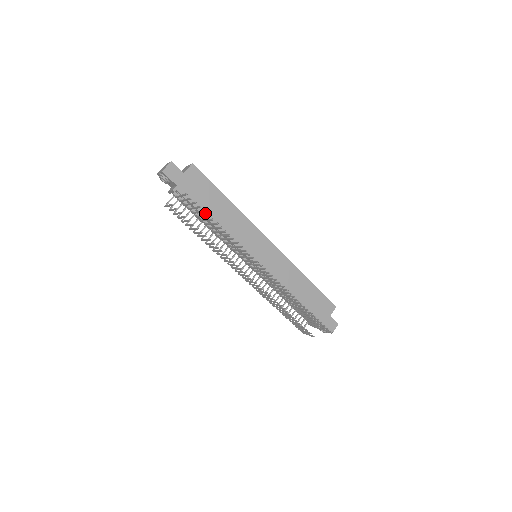
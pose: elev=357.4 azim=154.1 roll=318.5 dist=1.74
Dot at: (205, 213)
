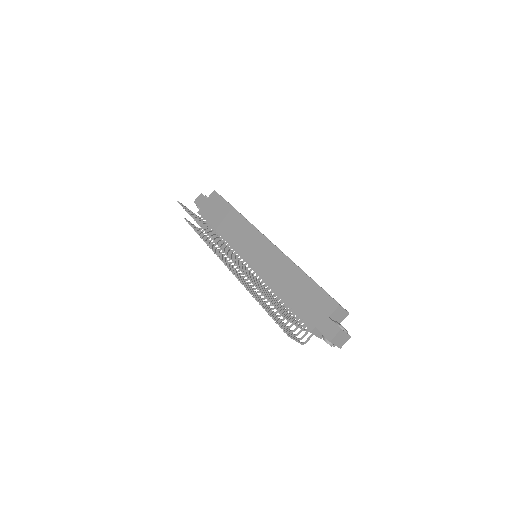
Dot at: (215, 224)
